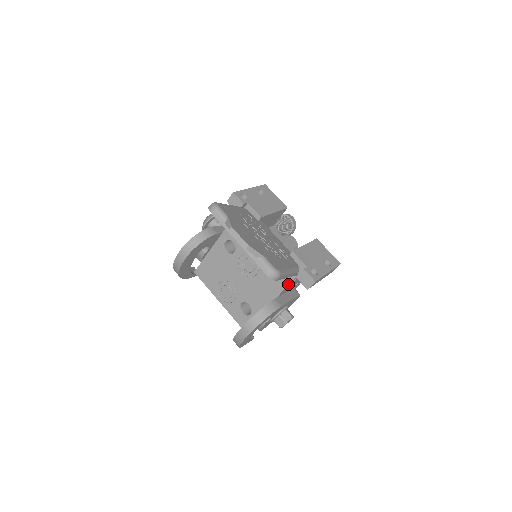
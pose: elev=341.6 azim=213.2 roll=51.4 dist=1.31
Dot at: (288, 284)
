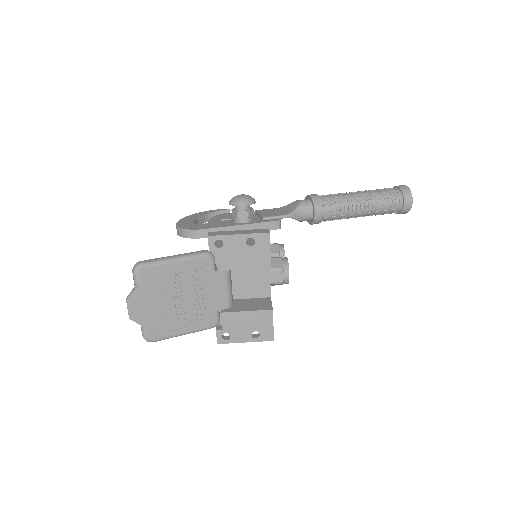
Dot at: occluded
